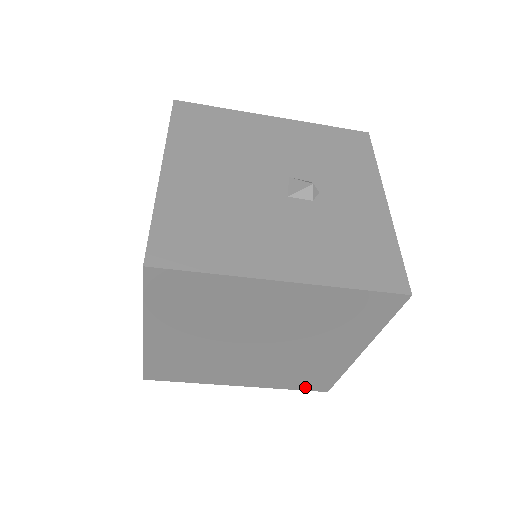
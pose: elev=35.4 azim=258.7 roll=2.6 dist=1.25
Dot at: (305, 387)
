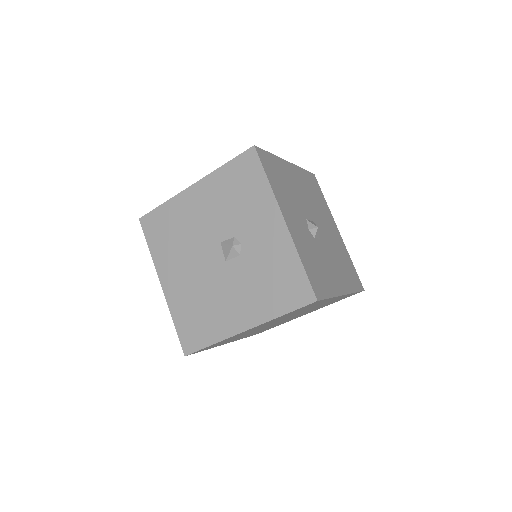
Dot at: occluded
